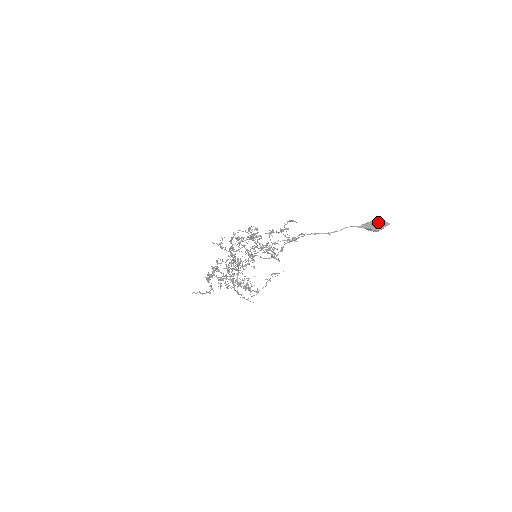
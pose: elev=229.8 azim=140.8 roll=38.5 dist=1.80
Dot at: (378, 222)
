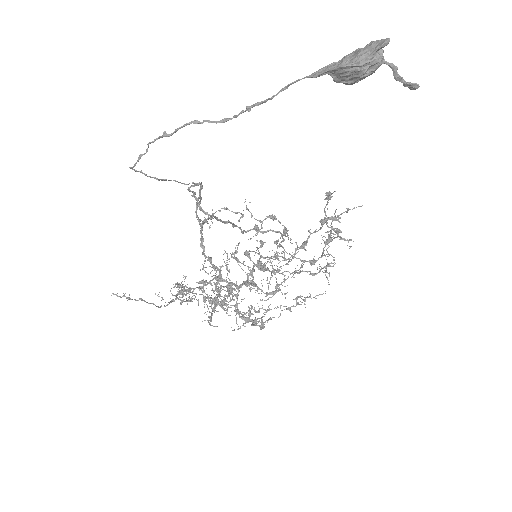
Dot at: (360, 48)
